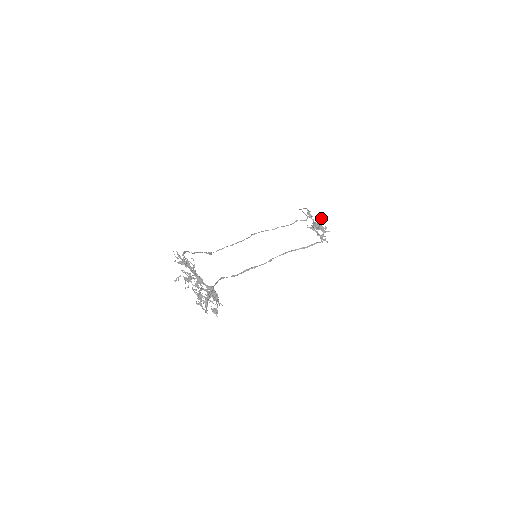
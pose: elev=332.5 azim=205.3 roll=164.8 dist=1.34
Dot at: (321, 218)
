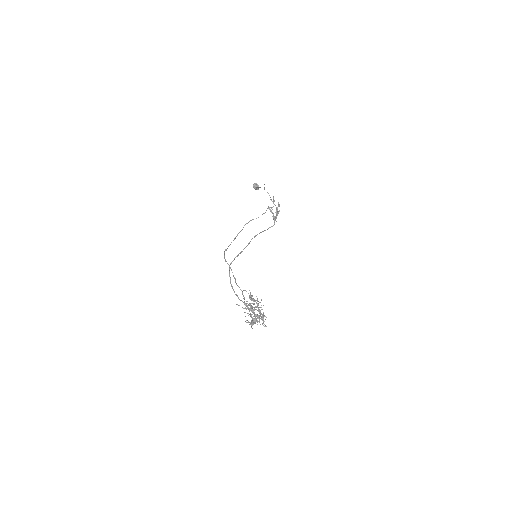
Dot at: occluded
